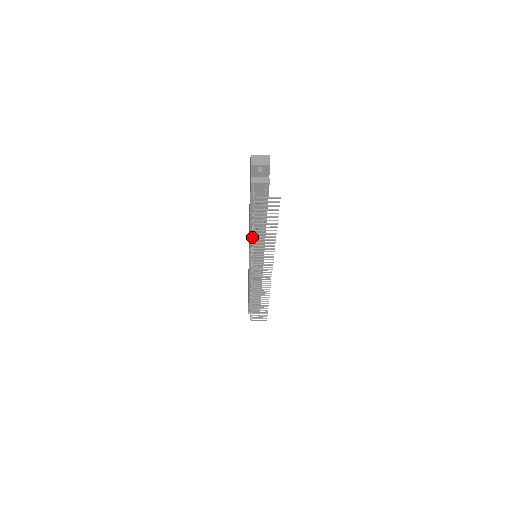
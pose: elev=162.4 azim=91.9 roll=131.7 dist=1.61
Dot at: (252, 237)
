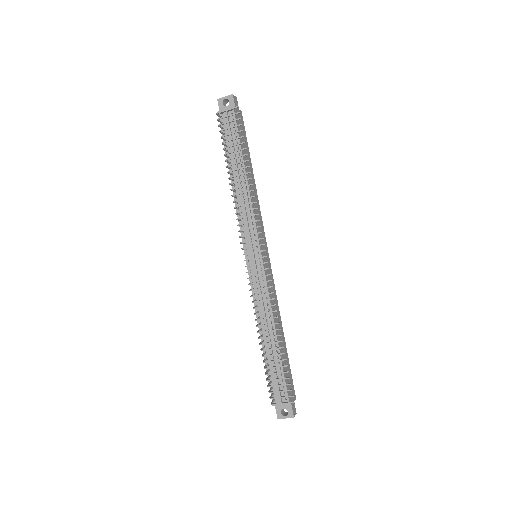
Dot at: (229, 184)
